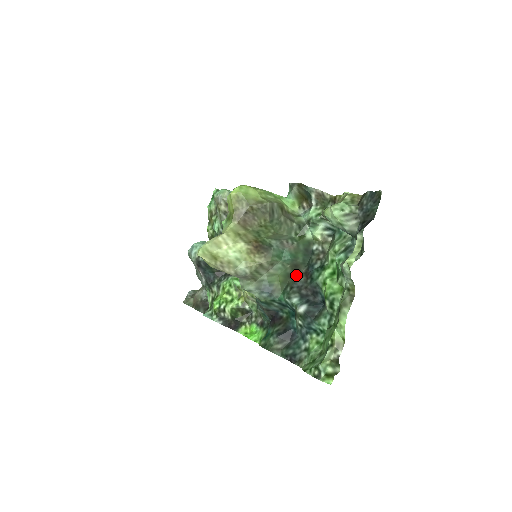
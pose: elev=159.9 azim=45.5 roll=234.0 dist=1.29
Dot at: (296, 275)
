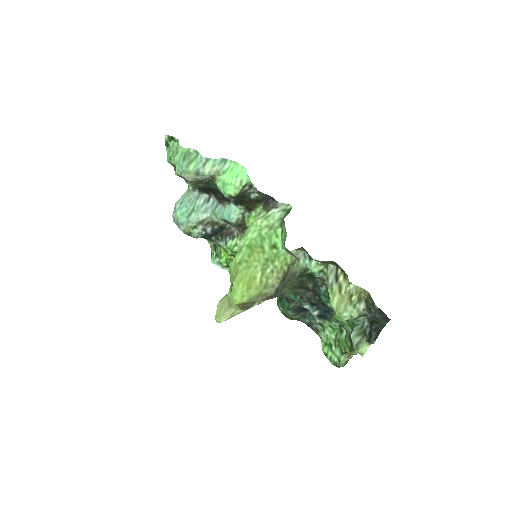
Dot at: (303, 288)
